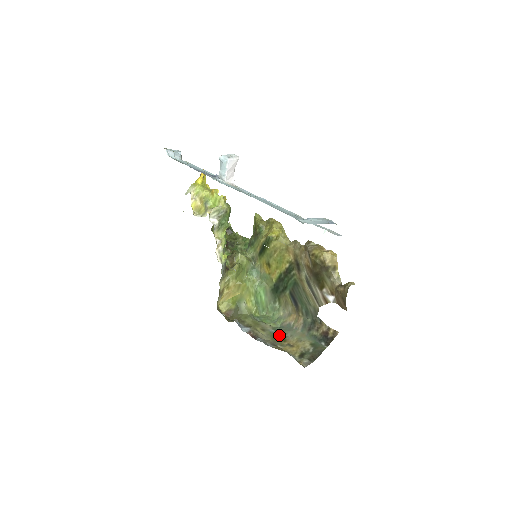
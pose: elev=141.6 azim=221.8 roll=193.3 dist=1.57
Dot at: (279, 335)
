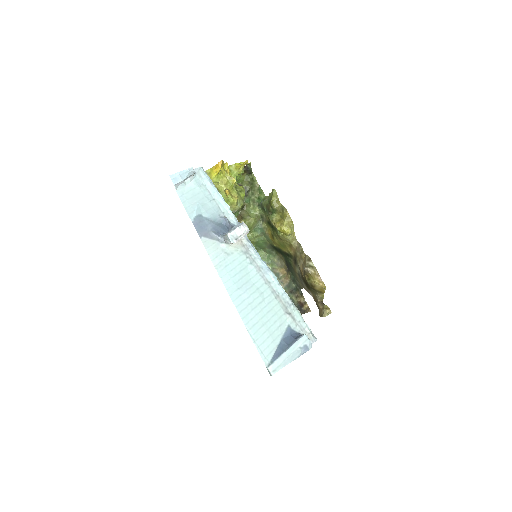
Dot at: occluded
